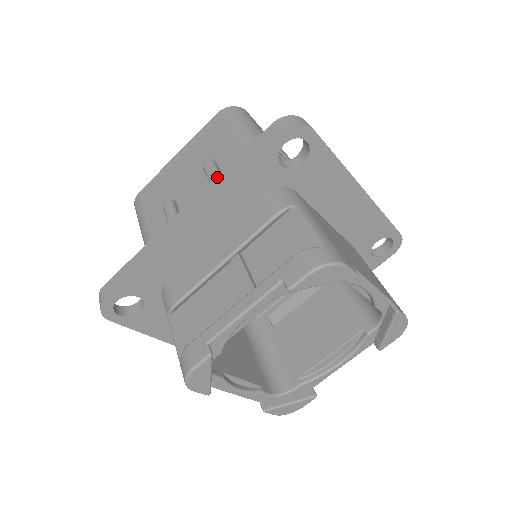
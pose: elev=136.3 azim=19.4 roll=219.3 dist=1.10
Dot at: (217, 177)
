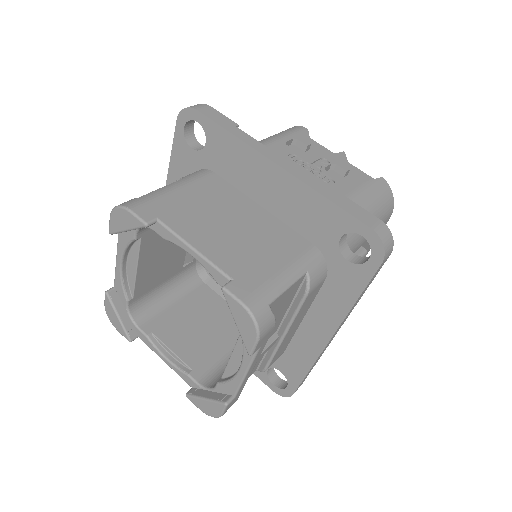
Dot at: occluded
